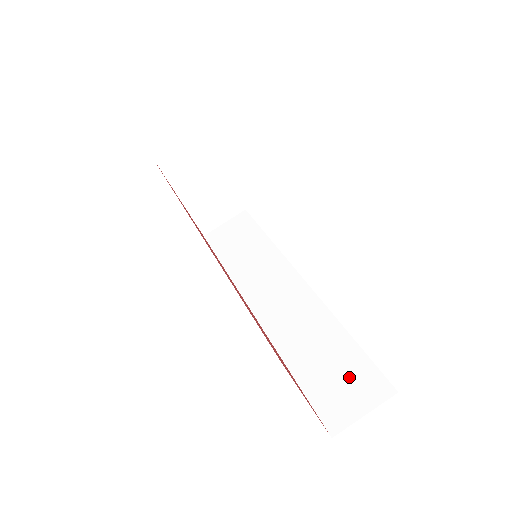
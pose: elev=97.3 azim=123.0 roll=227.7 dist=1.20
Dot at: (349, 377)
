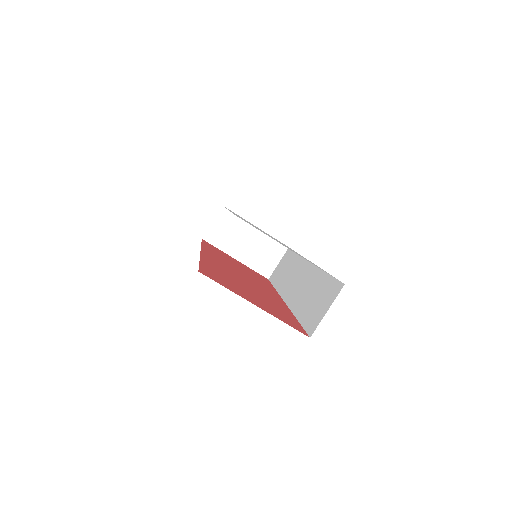
Dot at: (323, 297)
